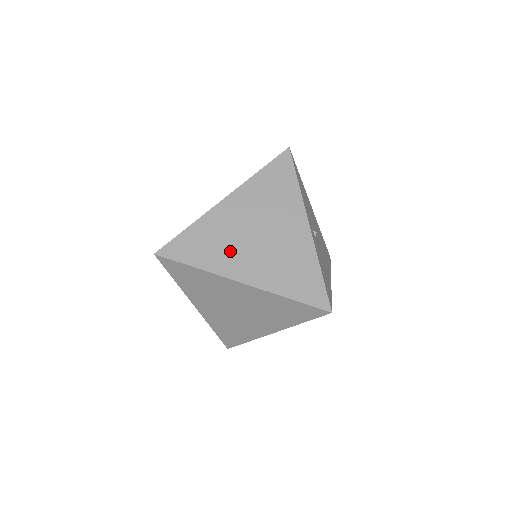
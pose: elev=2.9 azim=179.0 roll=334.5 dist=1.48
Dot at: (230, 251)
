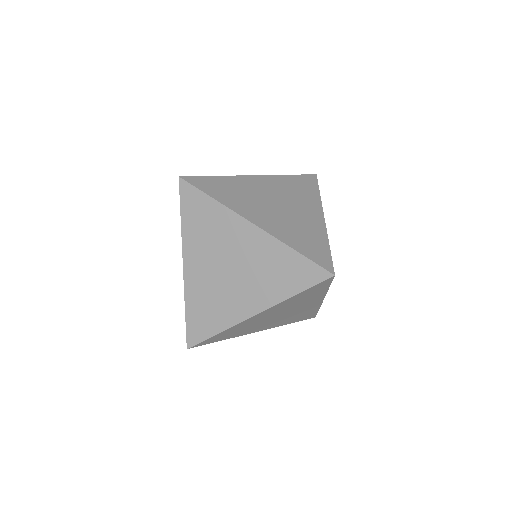
Dot at: (249, 202)
